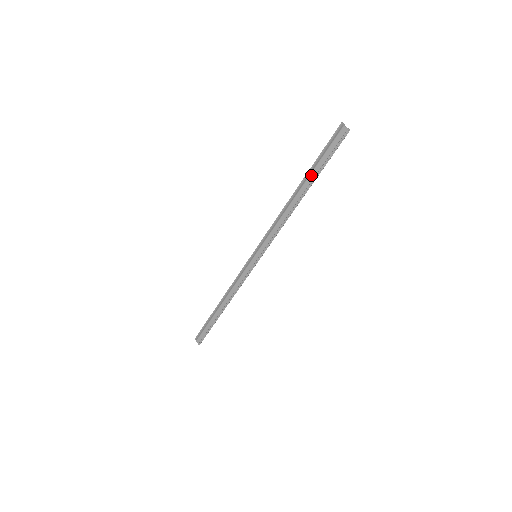
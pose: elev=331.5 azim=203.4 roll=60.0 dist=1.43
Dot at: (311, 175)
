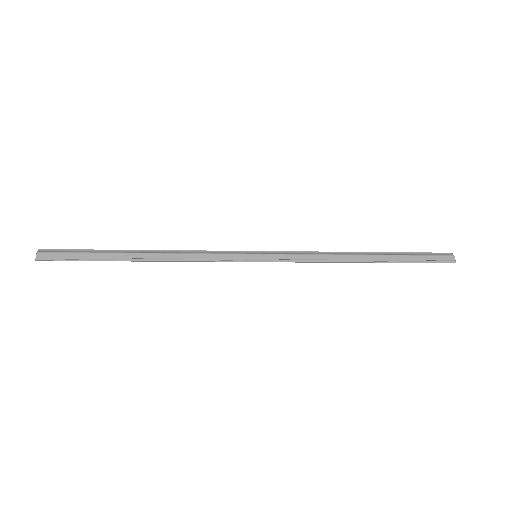
Dot at: (393, 256)
